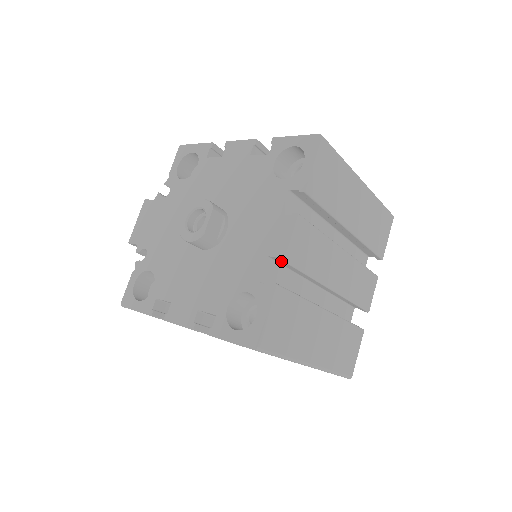
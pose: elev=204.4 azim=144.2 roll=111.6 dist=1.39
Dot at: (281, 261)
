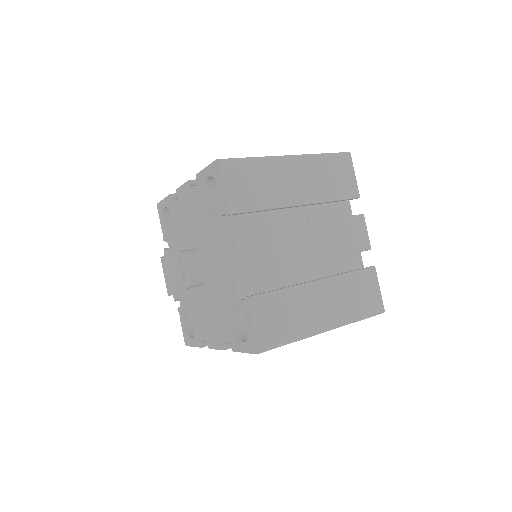
Dot at: (242, 277)
